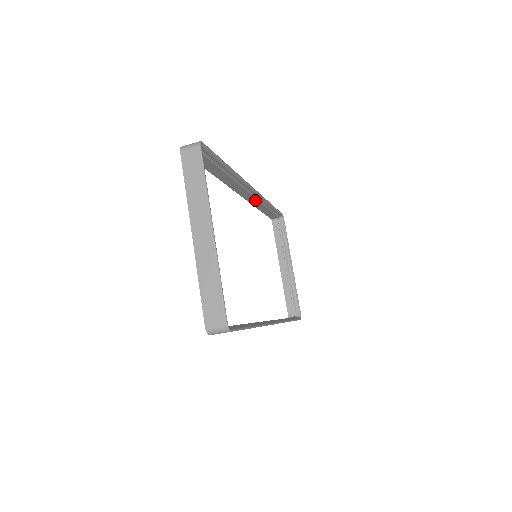
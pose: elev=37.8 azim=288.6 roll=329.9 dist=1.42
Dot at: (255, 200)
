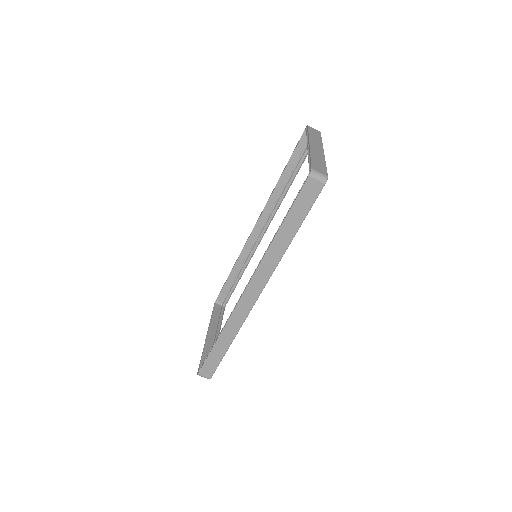
Dot at: (250, 248)
